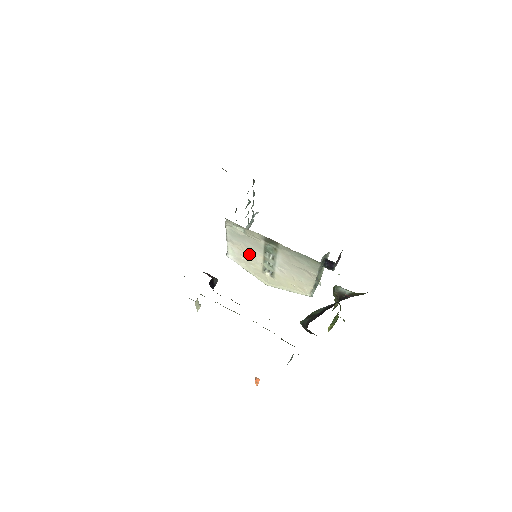
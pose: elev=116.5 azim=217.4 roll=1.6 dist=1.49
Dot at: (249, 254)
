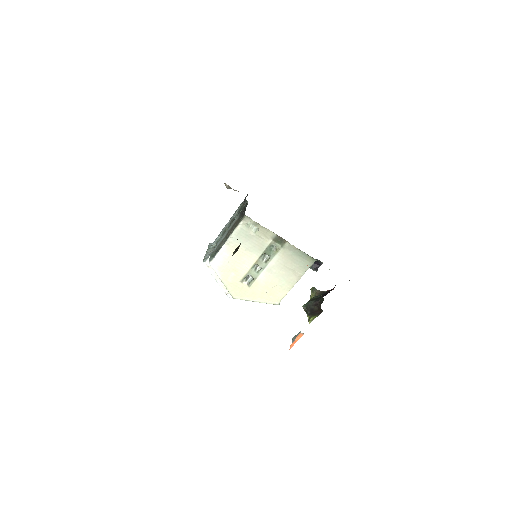
Dot at: (241, 258)
